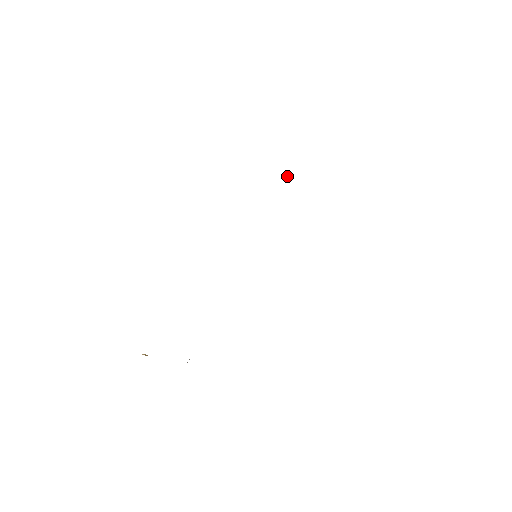
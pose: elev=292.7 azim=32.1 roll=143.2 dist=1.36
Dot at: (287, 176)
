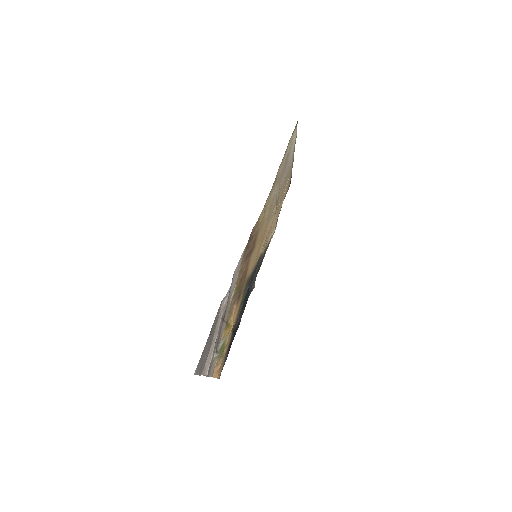
Dot at: (286, 187)
